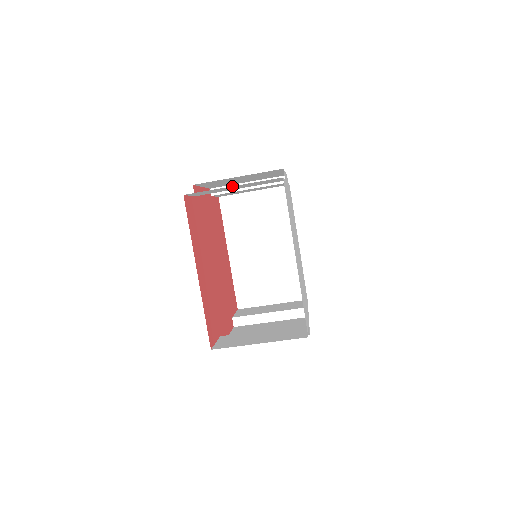
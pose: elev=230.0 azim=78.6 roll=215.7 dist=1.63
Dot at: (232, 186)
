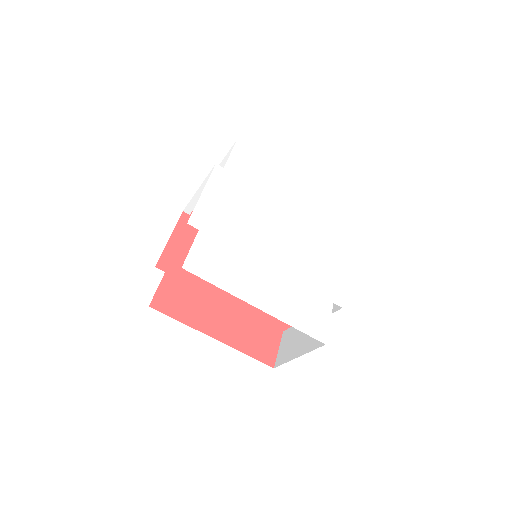
Dot at: occluded
